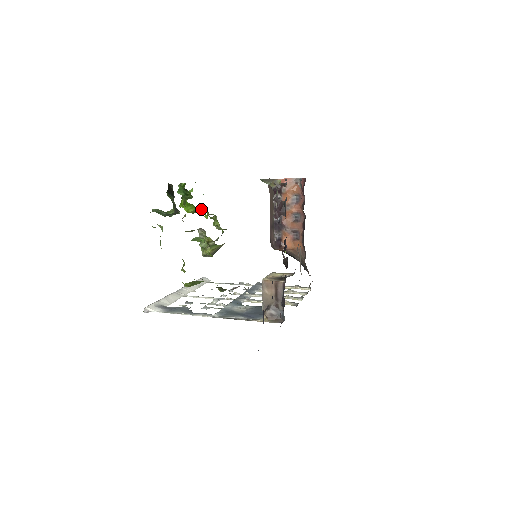
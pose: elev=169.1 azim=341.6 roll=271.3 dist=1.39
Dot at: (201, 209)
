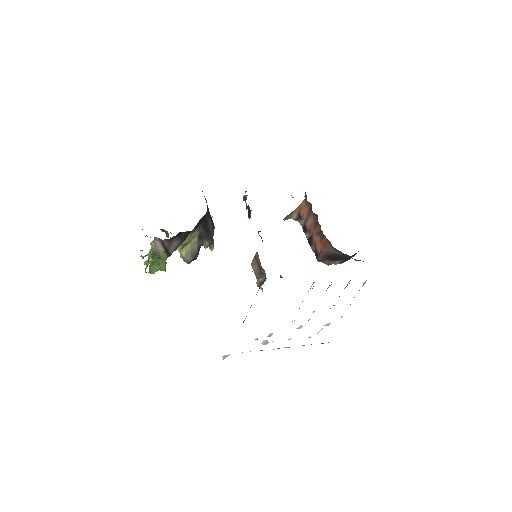
Dot at: occluded
